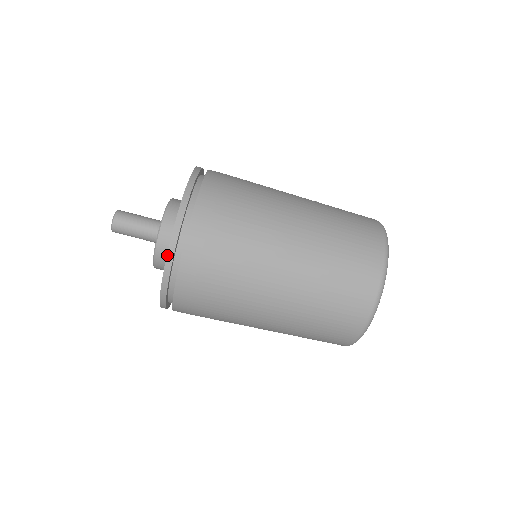
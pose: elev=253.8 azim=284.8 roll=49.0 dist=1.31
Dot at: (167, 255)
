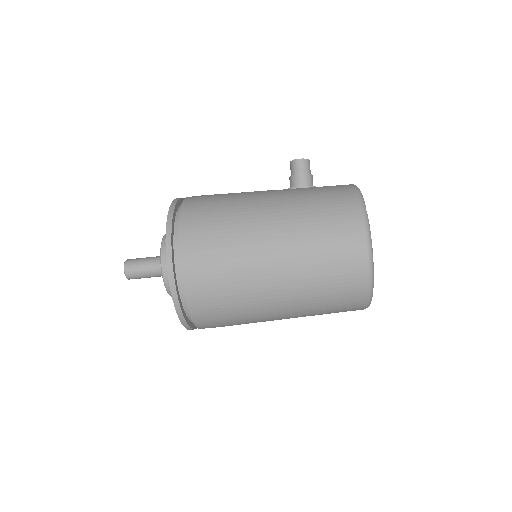
Dot at: (181, 322)
